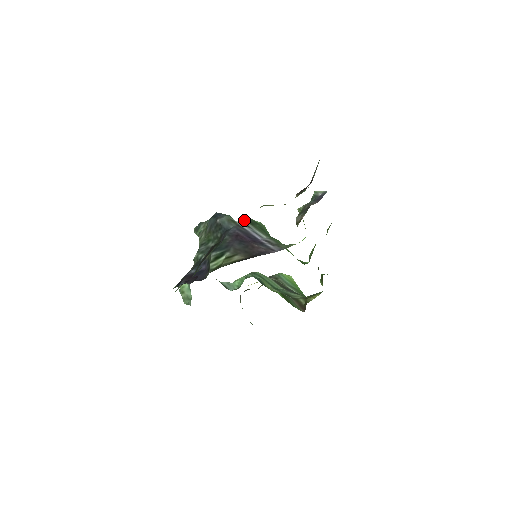
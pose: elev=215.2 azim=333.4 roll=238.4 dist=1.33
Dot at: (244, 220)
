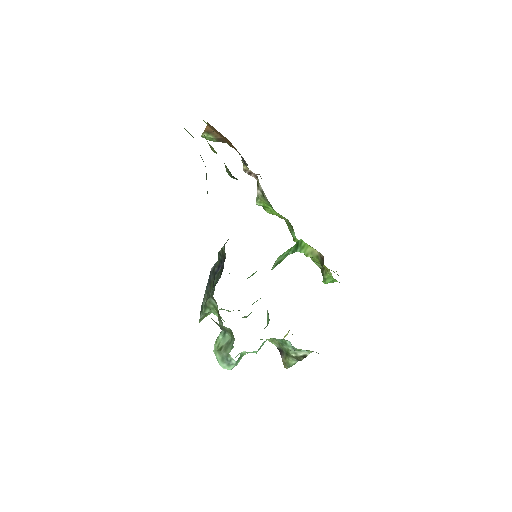
Dot at: occluded
